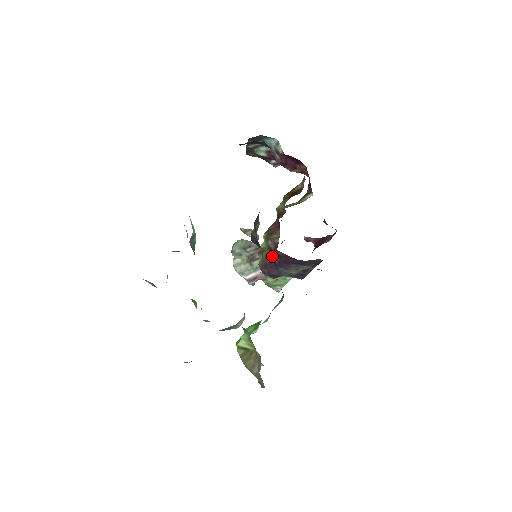
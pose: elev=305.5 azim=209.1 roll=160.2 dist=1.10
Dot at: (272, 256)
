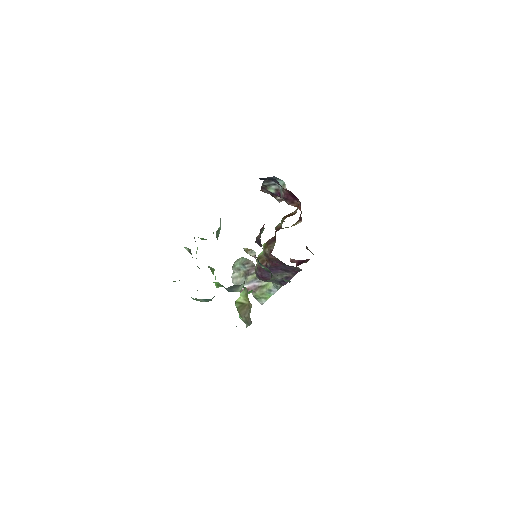
Dot at: (266, 262)
